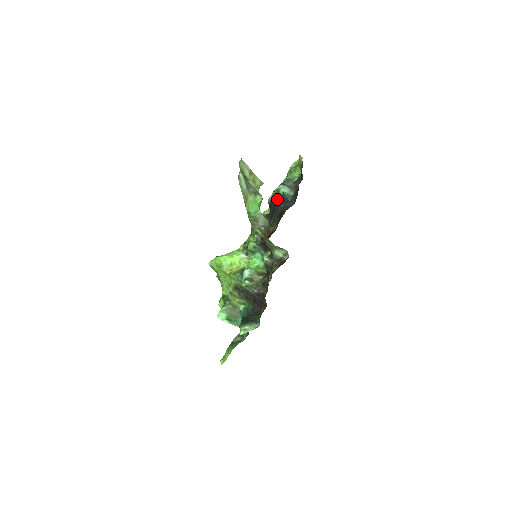
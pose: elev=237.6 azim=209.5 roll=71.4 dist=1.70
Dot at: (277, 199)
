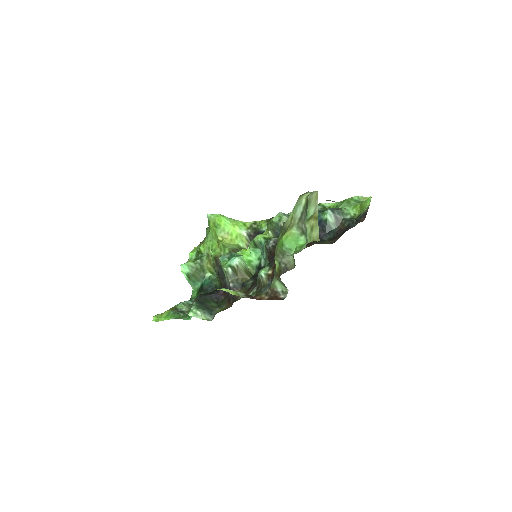
Dot at: occluded
